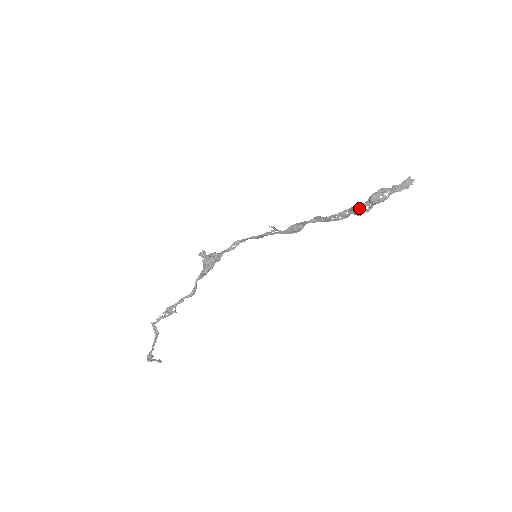
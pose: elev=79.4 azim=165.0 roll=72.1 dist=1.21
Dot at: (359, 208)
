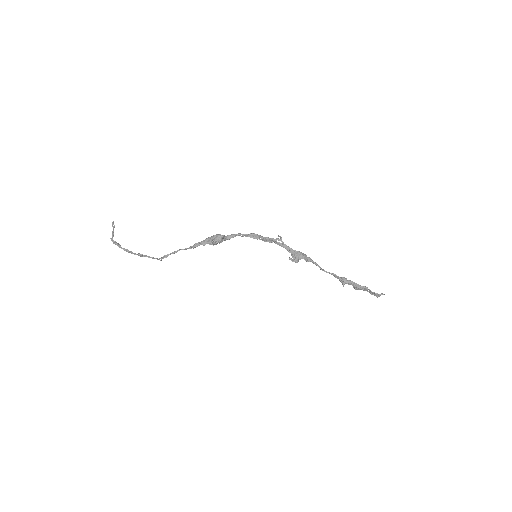
Dot at: occluded
